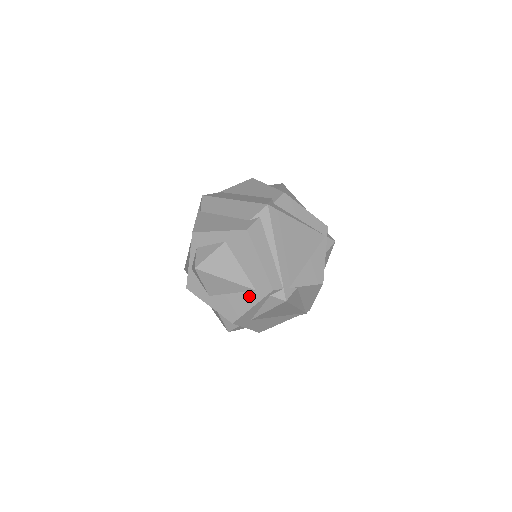
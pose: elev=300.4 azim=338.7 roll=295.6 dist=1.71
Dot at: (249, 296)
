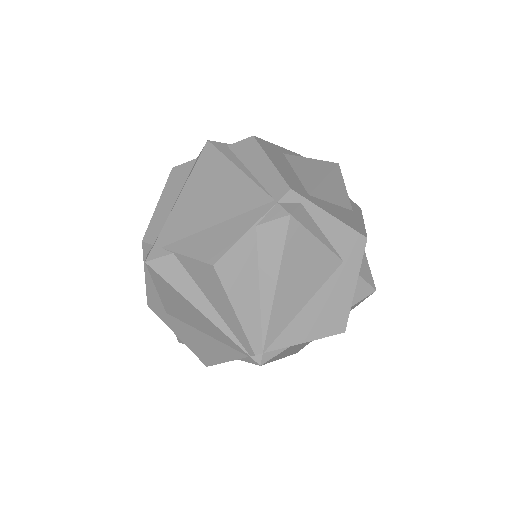
Dot at: occluded
